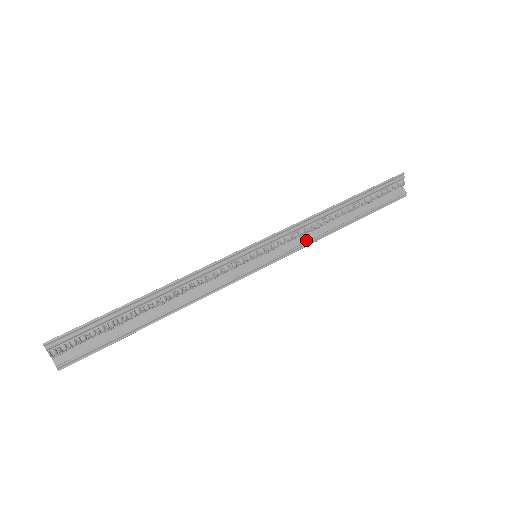
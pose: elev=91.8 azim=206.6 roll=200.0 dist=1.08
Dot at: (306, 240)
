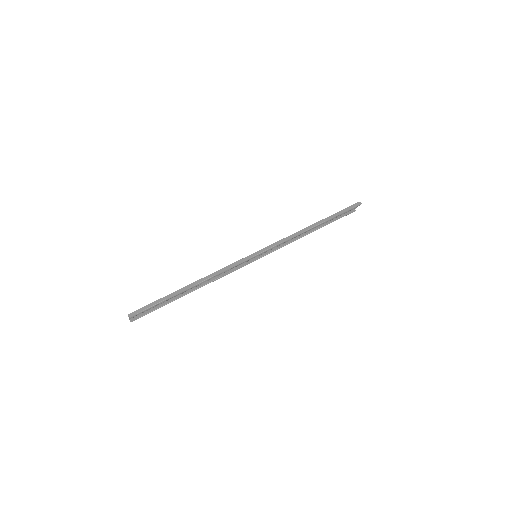
Dot at: (287, 243)
